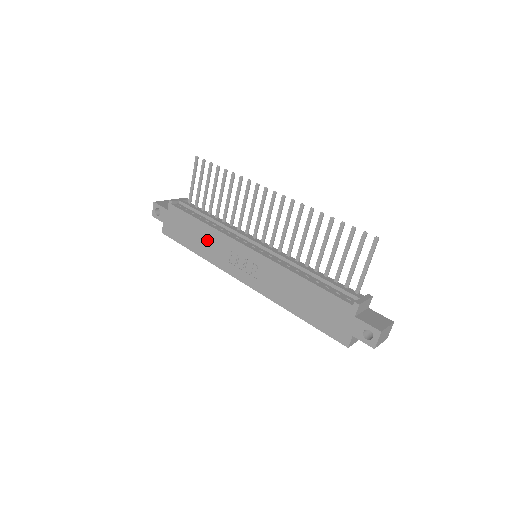
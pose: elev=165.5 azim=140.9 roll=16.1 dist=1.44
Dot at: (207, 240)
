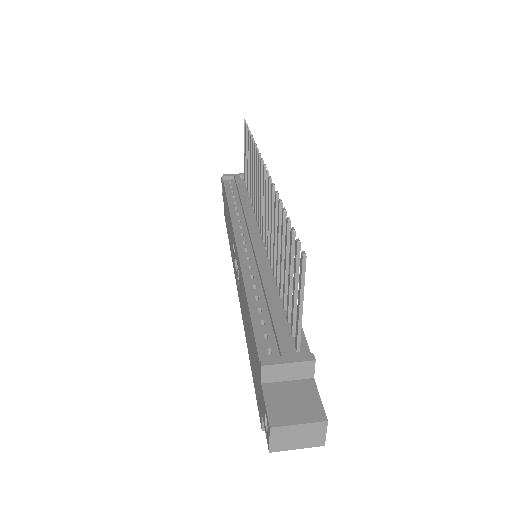
Dot at: (229, 227)
